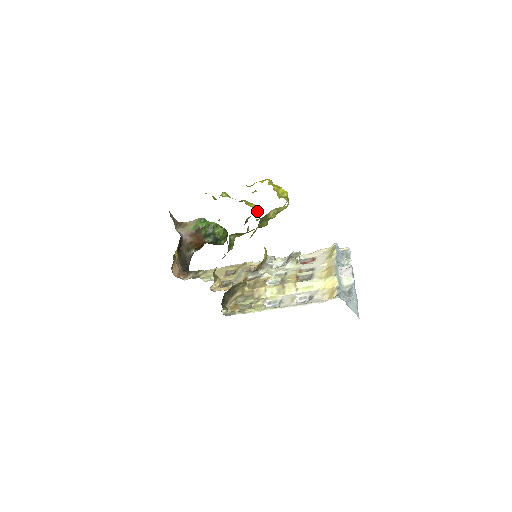
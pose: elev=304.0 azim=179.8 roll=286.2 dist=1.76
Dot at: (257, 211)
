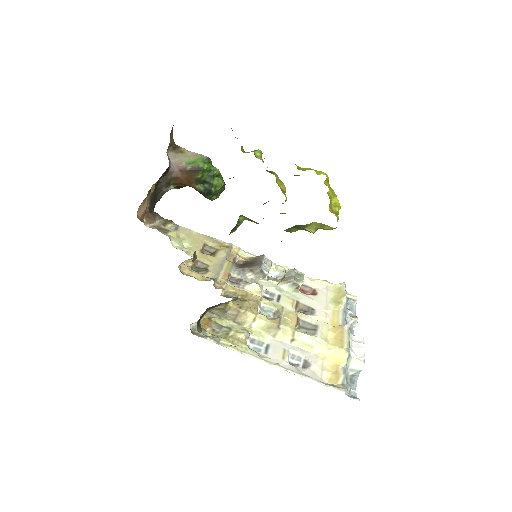
Dot at: occluded
